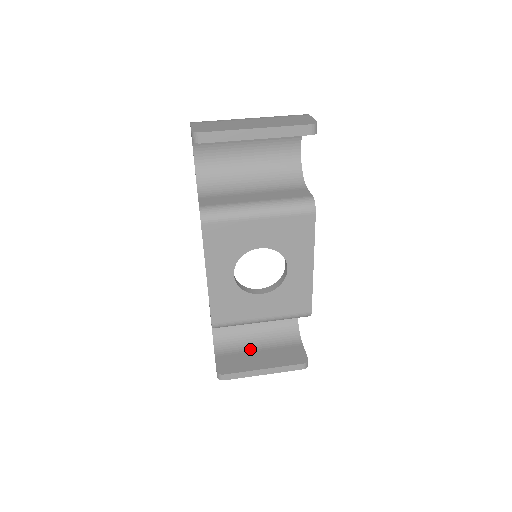
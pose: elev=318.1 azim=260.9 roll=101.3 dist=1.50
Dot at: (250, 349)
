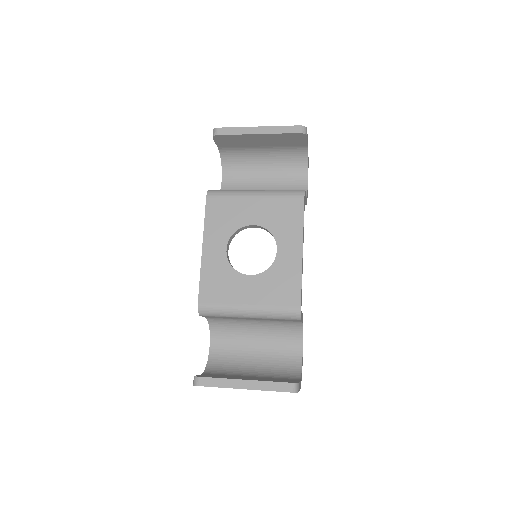
Dot at: (240, 376)
